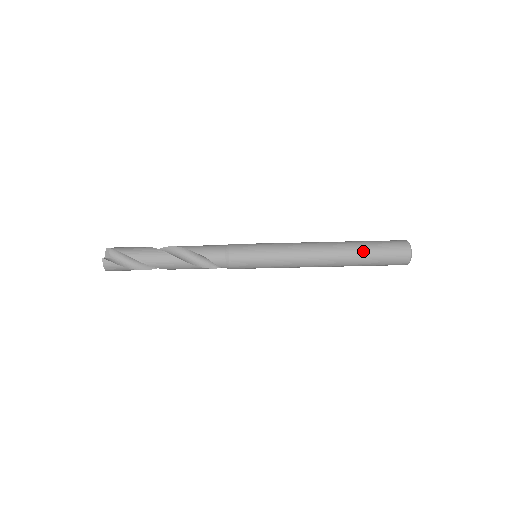
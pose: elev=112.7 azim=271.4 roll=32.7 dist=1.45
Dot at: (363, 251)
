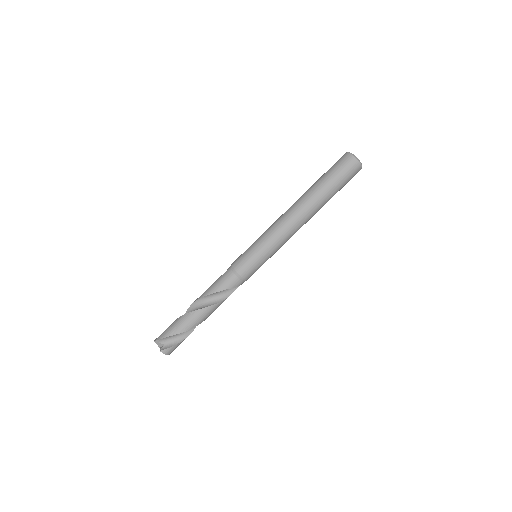
Dot at: (325, 189)
